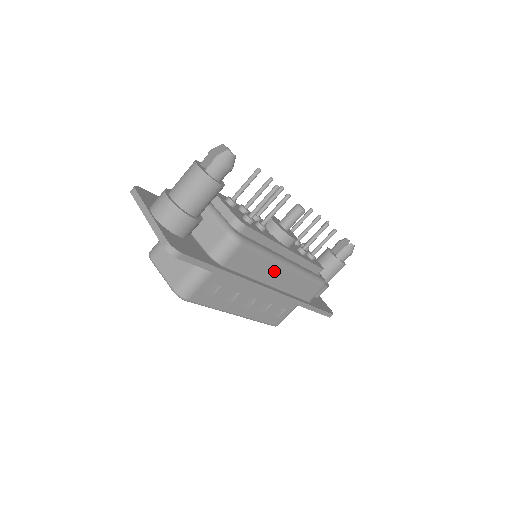
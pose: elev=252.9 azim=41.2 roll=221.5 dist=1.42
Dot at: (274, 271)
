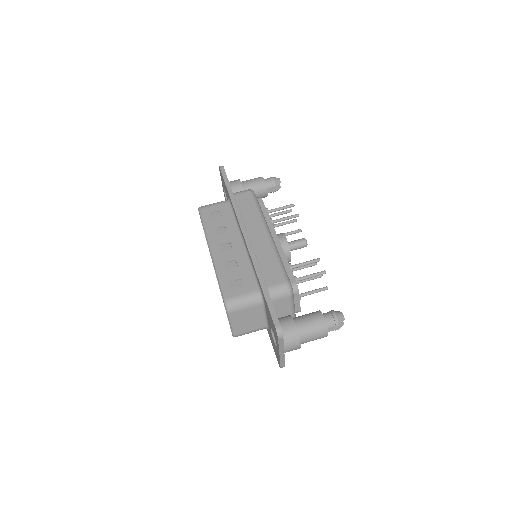
Dot at: (257, 226)
